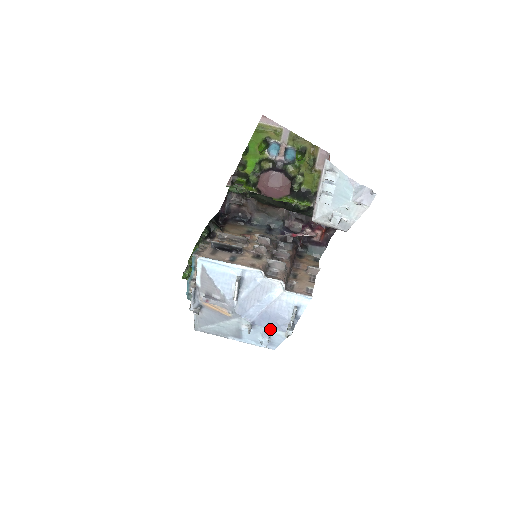
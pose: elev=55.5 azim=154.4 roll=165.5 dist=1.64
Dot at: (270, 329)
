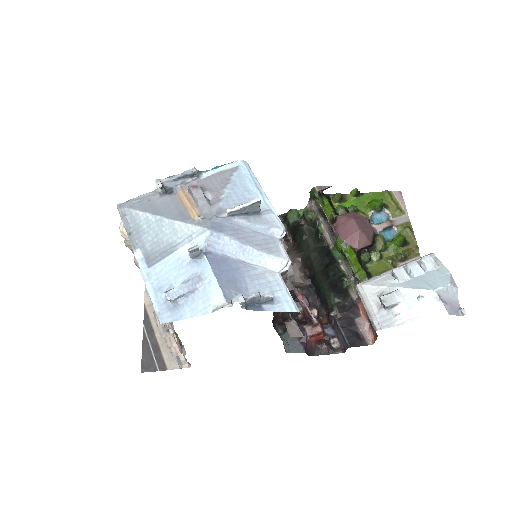
Dot at: (213, 280)
